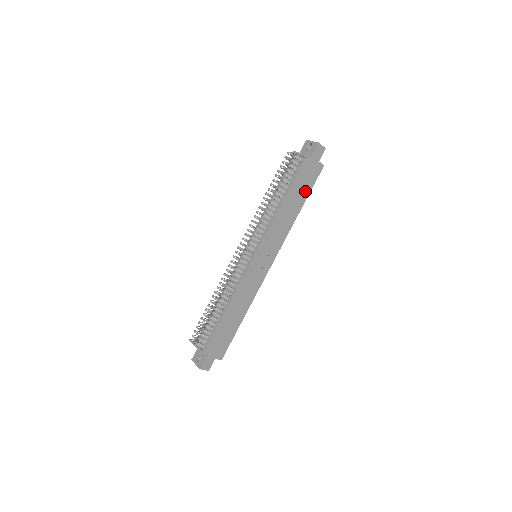
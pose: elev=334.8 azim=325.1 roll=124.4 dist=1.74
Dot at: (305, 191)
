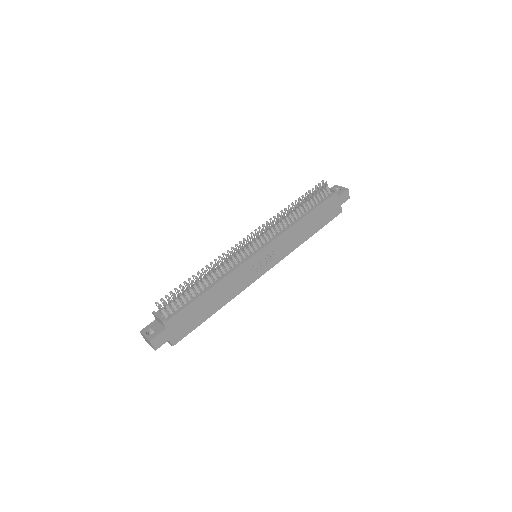
Dot at: (321, 223)
